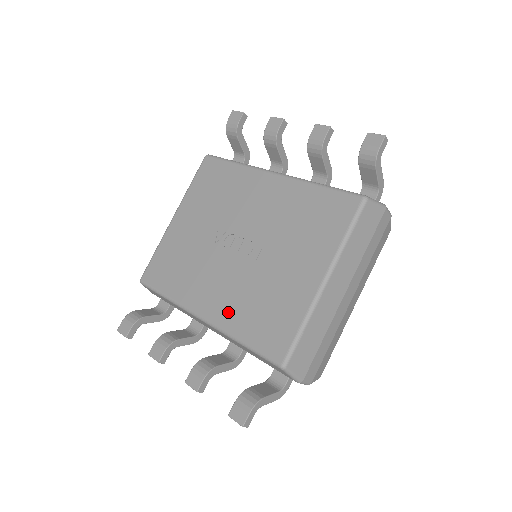
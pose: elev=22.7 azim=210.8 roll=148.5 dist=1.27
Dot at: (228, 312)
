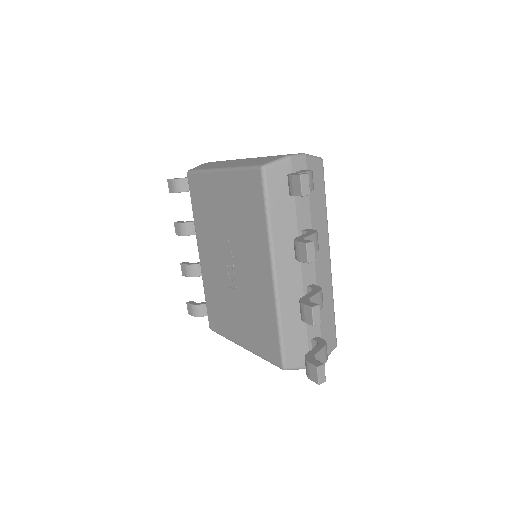
Dot at: (208, 277)
